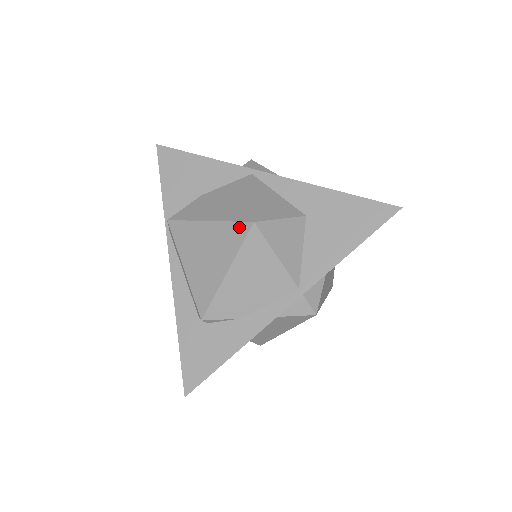
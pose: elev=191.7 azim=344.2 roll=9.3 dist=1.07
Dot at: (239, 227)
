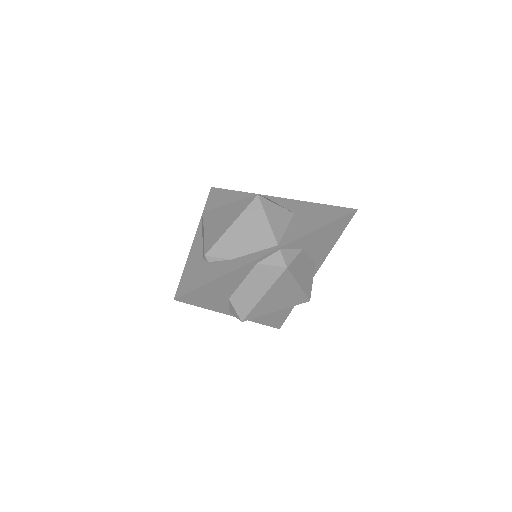
Dot at: (248, 200)
